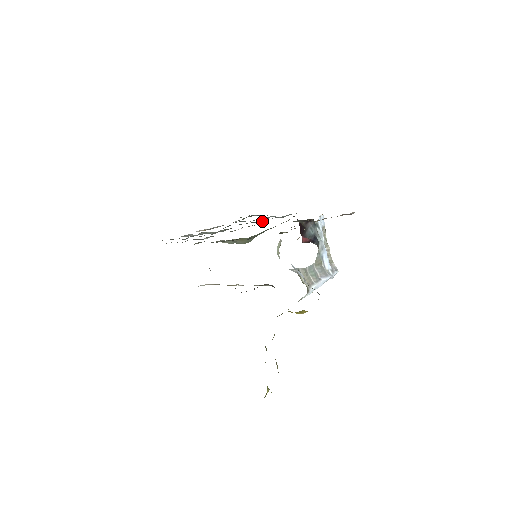
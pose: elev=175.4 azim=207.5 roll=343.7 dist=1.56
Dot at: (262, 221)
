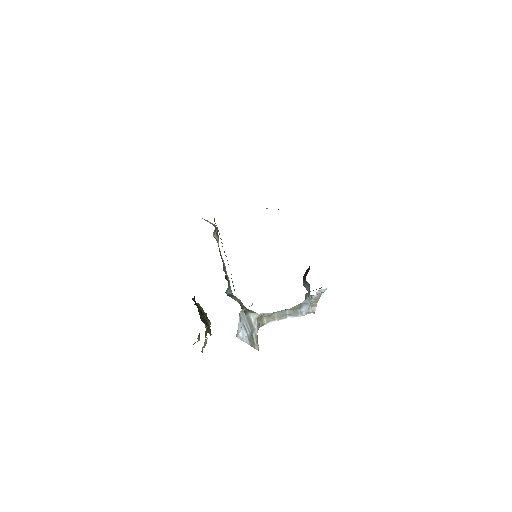
Dot at: occluded
